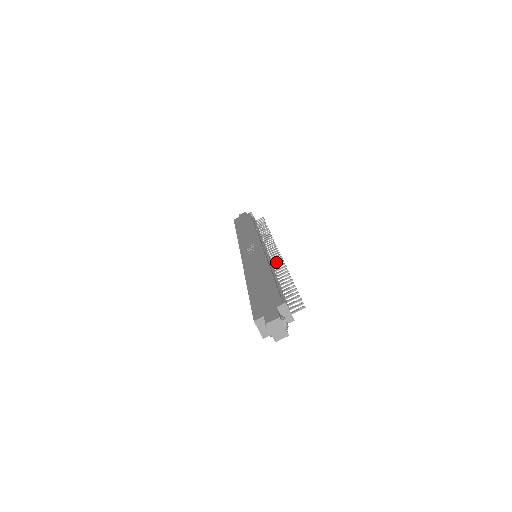
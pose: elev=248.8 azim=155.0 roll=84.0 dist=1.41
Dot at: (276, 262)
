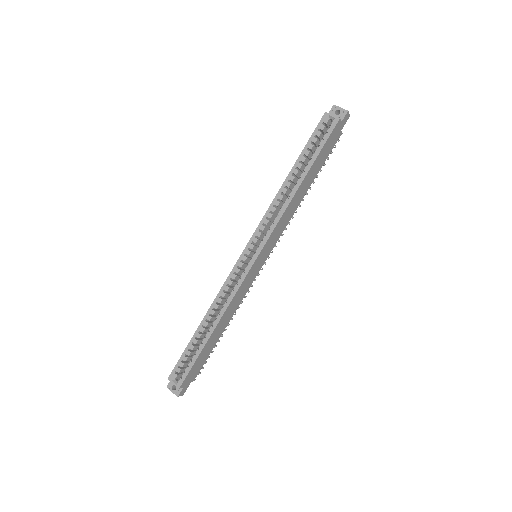
Dot at: occluded
